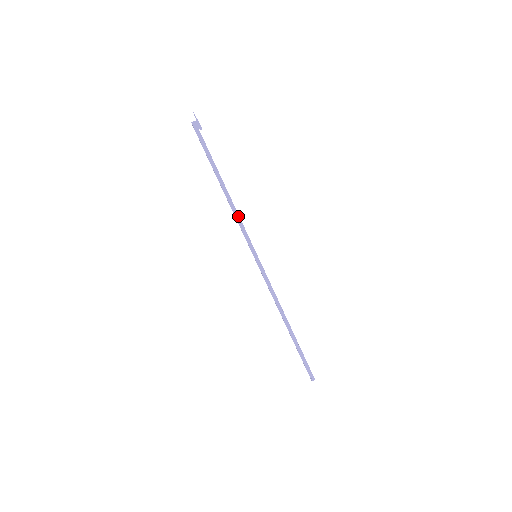
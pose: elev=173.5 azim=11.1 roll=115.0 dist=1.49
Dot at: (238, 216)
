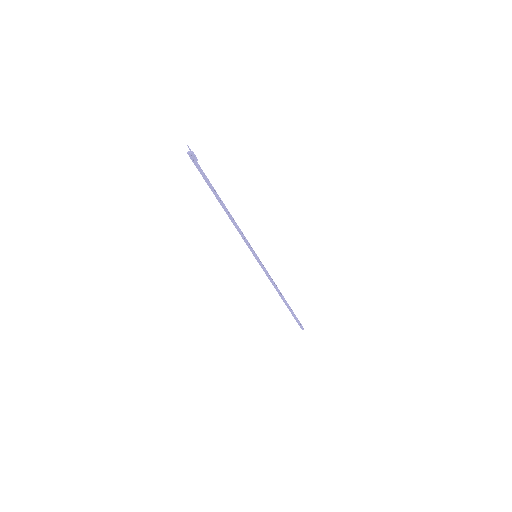
Dot at: (238, 229)
